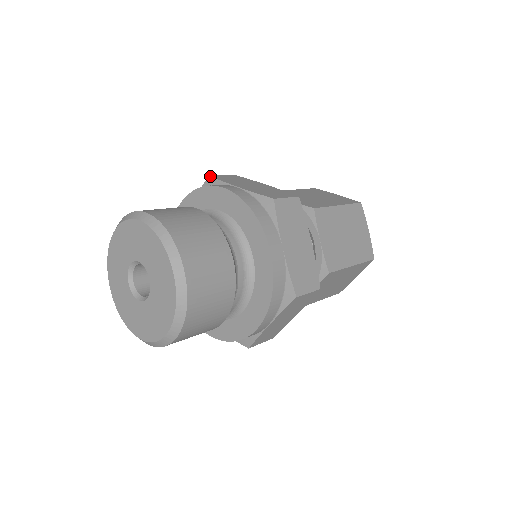
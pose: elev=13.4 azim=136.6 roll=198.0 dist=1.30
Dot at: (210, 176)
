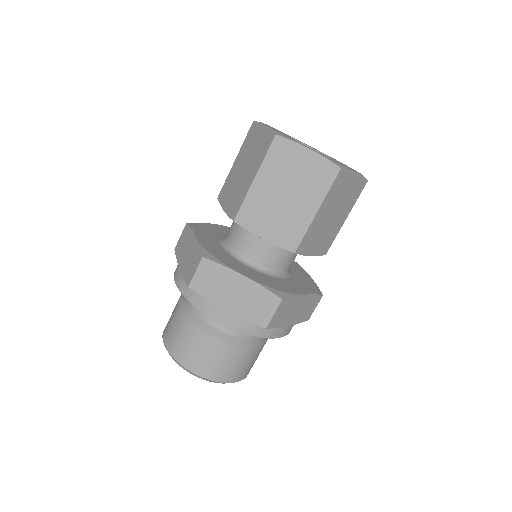
Dot at: occluded
